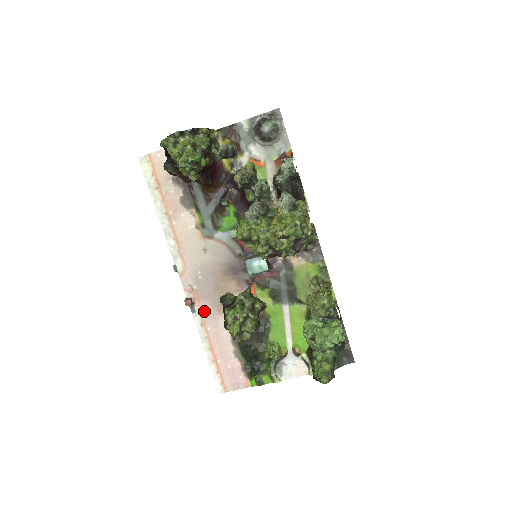
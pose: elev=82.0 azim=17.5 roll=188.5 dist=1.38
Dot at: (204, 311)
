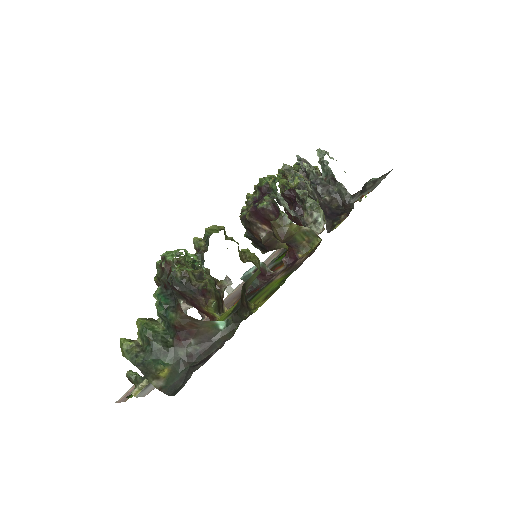
Dot at: occluded
